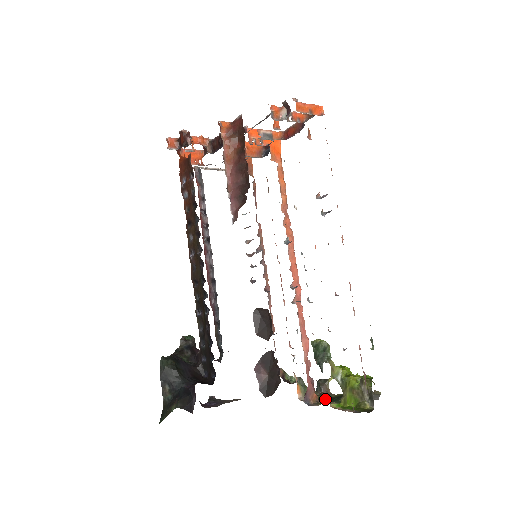
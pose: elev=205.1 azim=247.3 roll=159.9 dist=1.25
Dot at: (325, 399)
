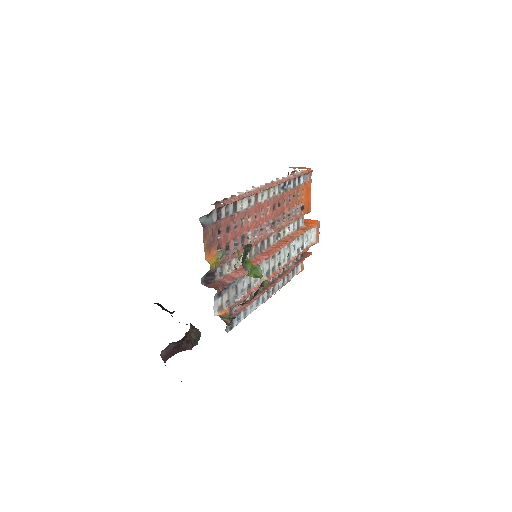
Dot at: occluded
